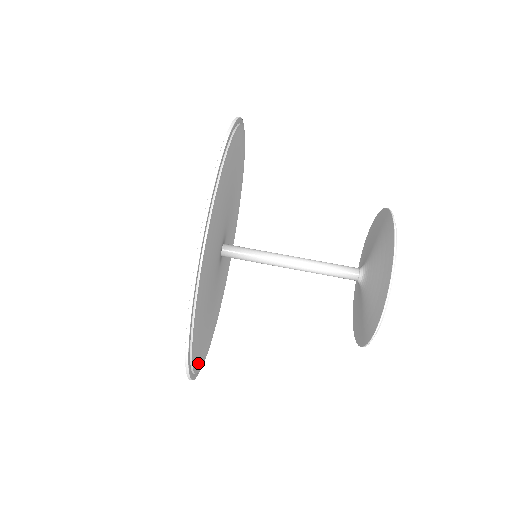
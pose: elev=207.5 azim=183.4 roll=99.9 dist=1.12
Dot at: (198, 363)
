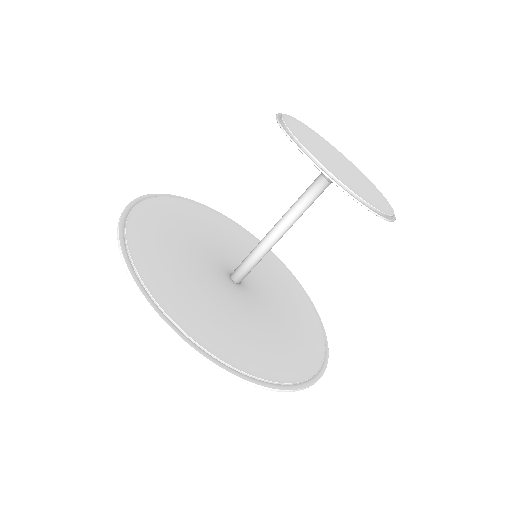
Dot at: (264, 371)
